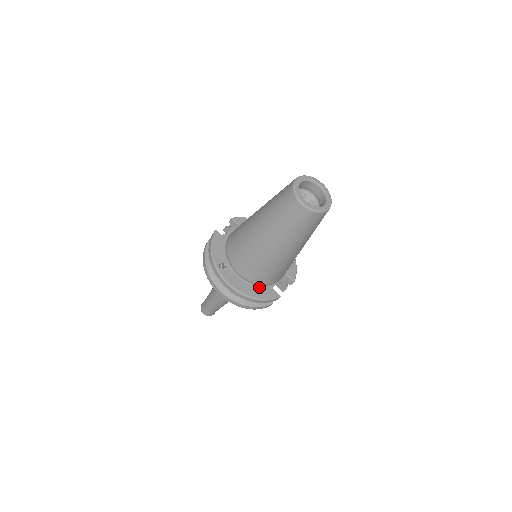
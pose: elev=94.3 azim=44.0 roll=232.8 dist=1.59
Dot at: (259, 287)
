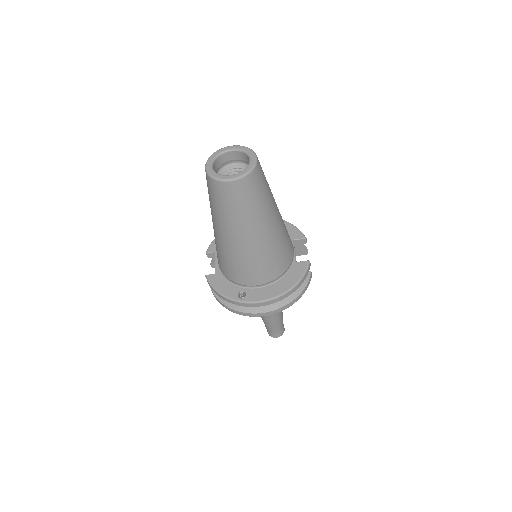
Dot at: (286, 275)
